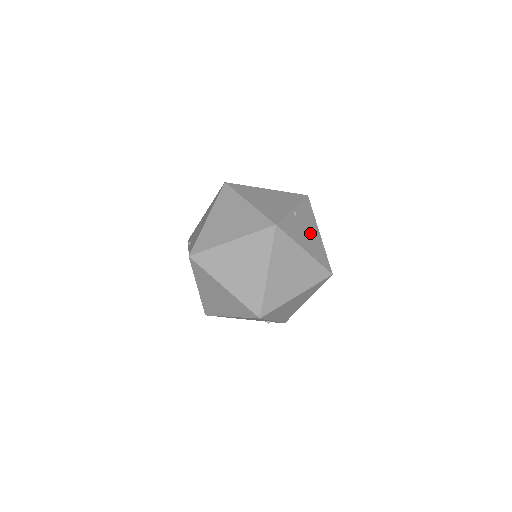
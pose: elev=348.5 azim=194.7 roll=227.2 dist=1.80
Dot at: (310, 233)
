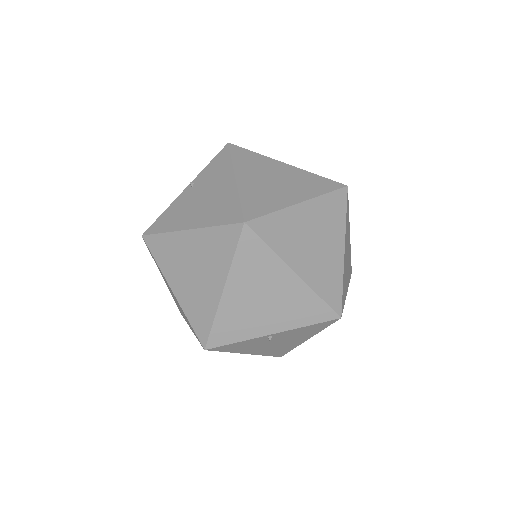
Dot at: (282, 343)
